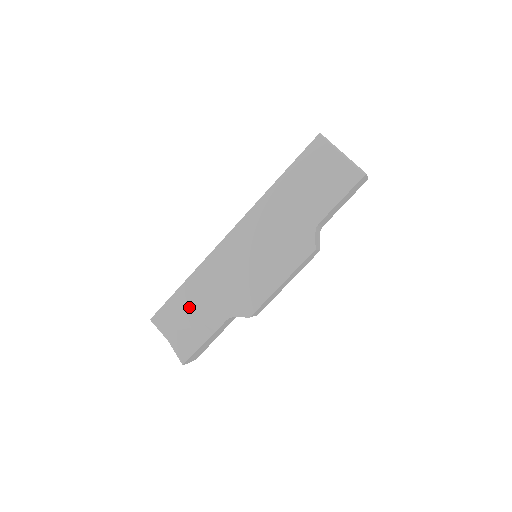
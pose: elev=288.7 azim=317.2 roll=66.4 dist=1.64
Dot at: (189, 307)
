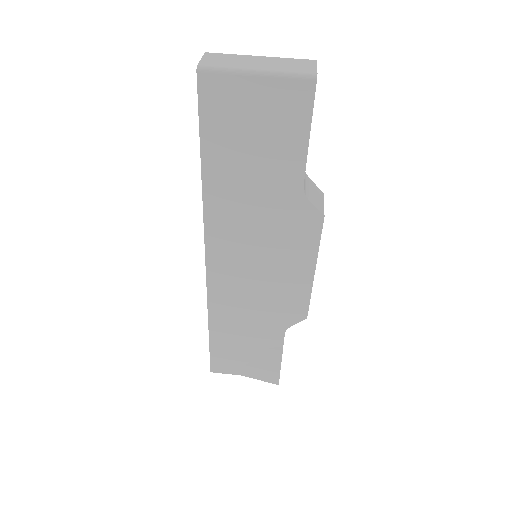
Dot at: (236, 345)
